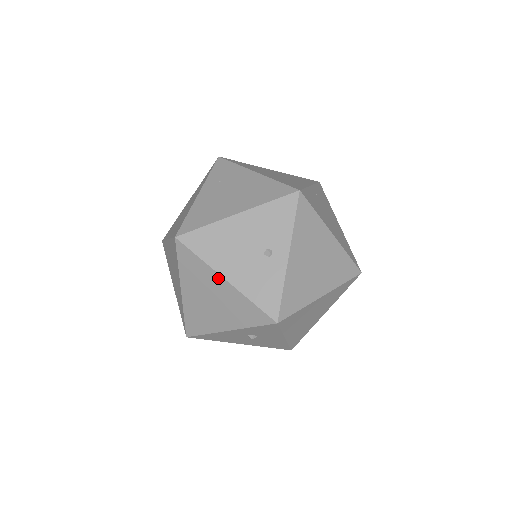
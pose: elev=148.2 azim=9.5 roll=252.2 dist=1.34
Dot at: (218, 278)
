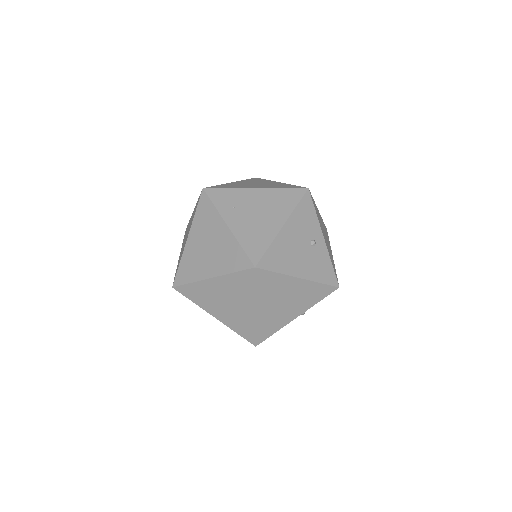
Dot at: (293, 280)
